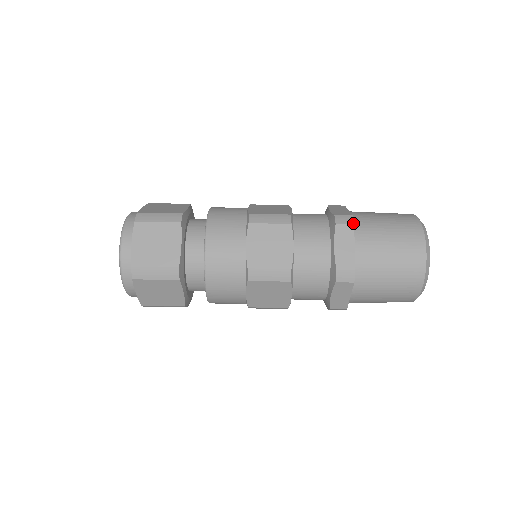
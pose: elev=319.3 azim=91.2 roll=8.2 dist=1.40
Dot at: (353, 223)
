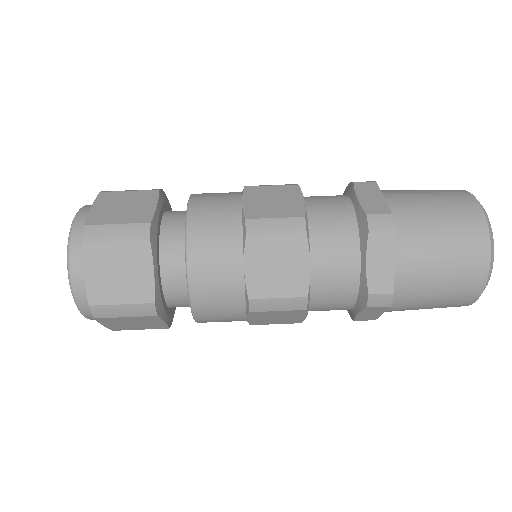
Dot at: (393, 228)
